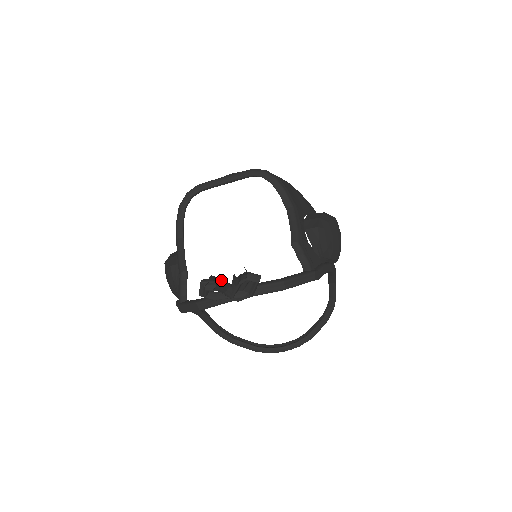
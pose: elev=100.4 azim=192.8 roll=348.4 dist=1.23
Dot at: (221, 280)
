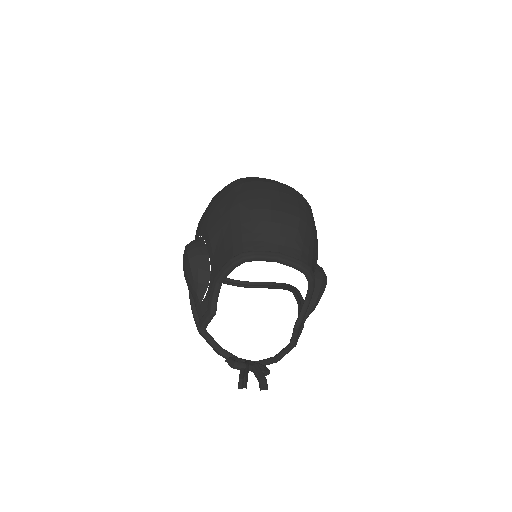
Dot at: occluded
